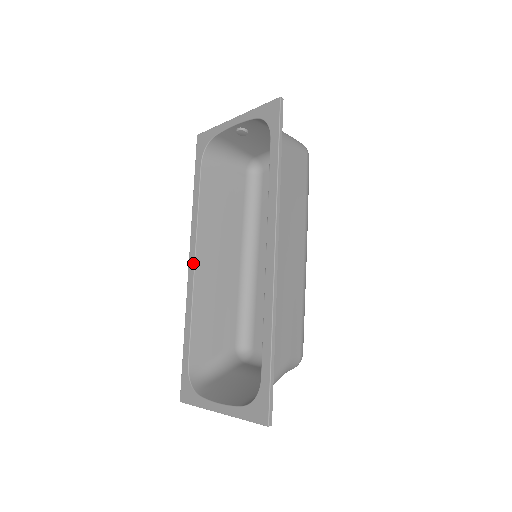
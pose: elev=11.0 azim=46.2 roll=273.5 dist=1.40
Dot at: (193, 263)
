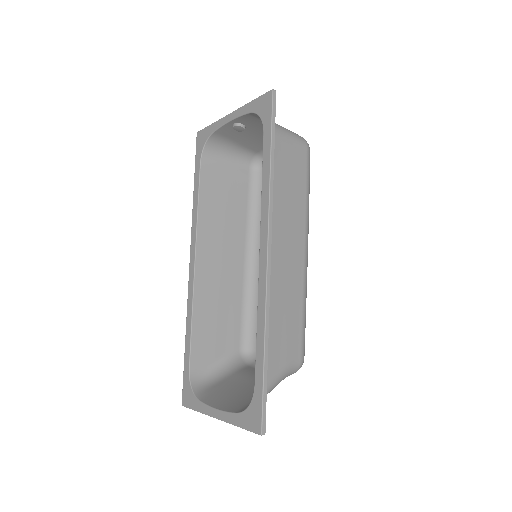
Dot at: (193, 264)
